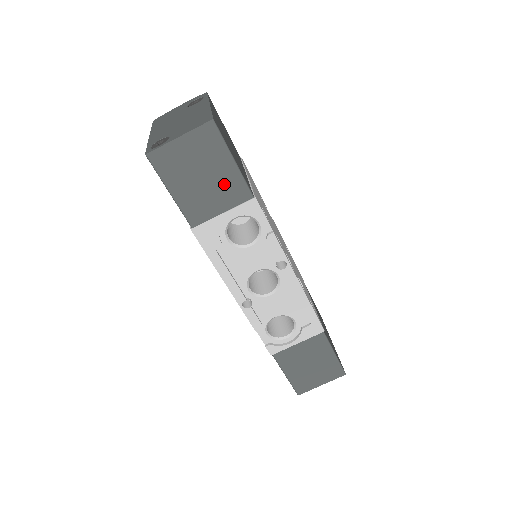
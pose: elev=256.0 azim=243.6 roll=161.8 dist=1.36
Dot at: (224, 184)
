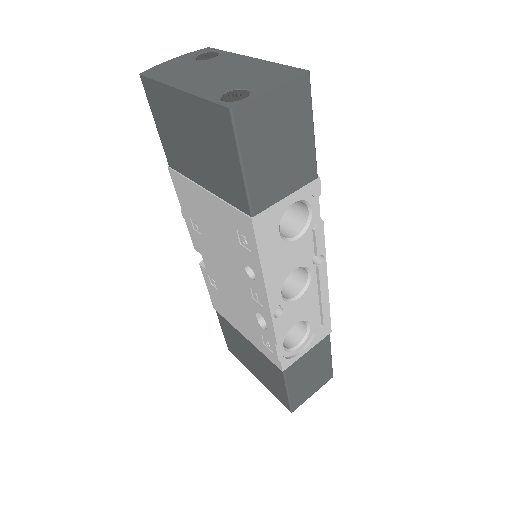
Dot at: (297, 159)
